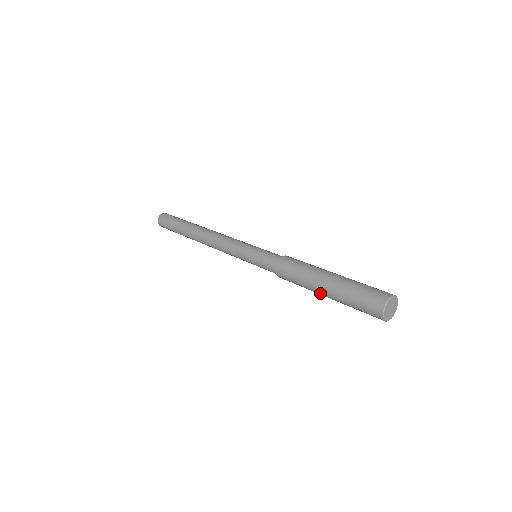
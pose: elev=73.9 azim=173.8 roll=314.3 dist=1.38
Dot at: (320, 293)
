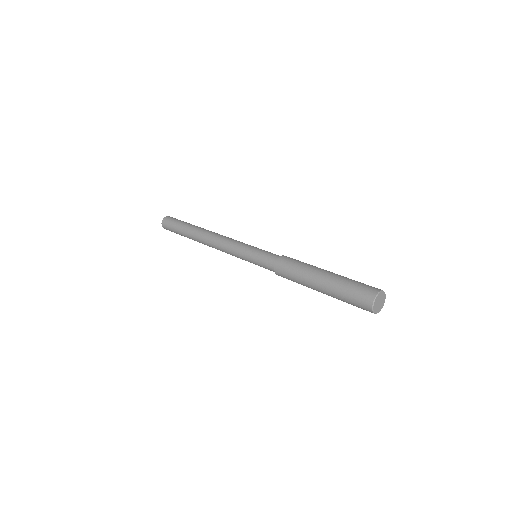
Dot at: (315, 282)
